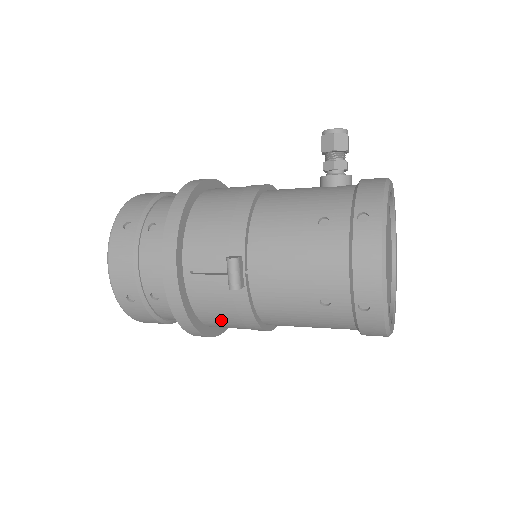
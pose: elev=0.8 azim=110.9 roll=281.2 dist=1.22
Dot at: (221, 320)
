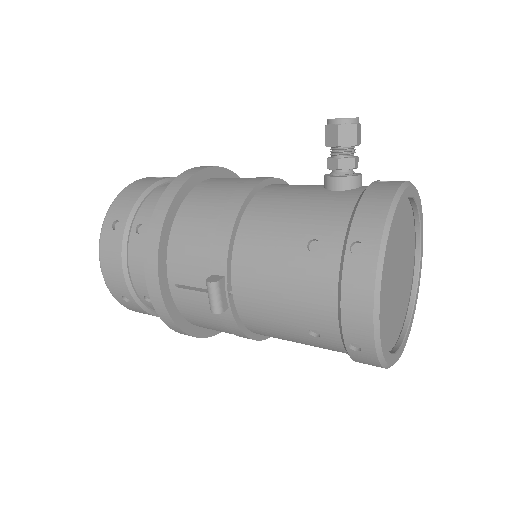
Dot at: (214, 329)
